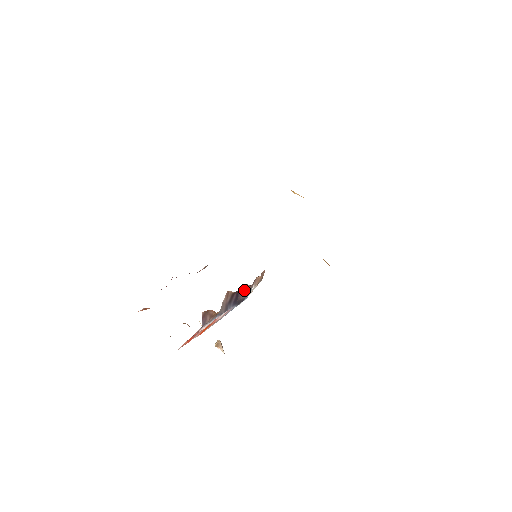
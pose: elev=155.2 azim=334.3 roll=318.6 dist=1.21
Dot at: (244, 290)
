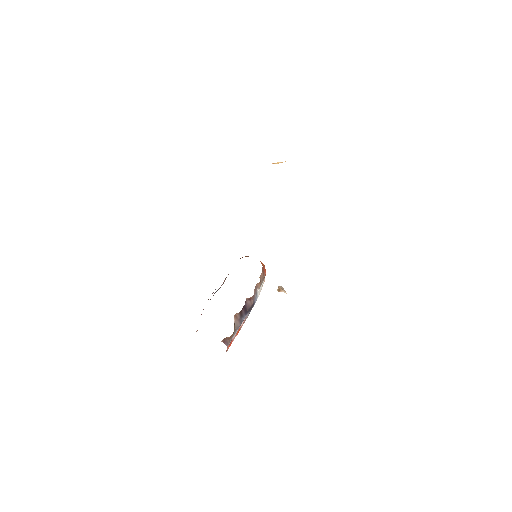
Dot at: (249, 301)
